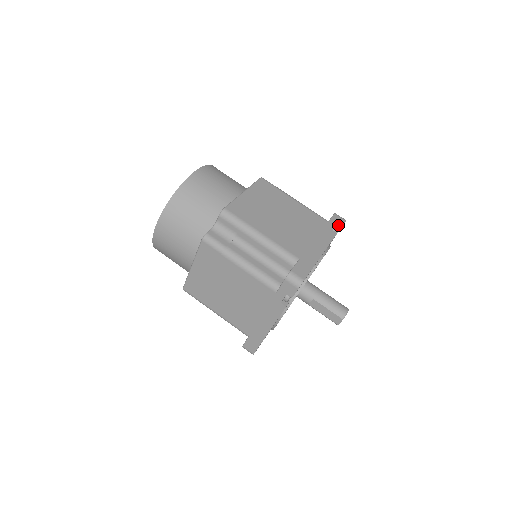
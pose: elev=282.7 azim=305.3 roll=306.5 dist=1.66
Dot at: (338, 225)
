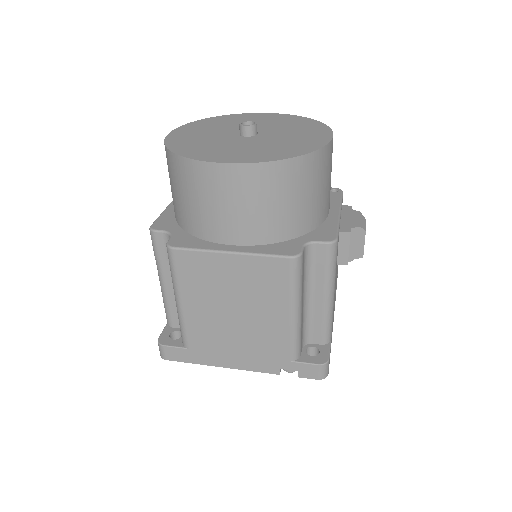
Dot at: (298, 373)
